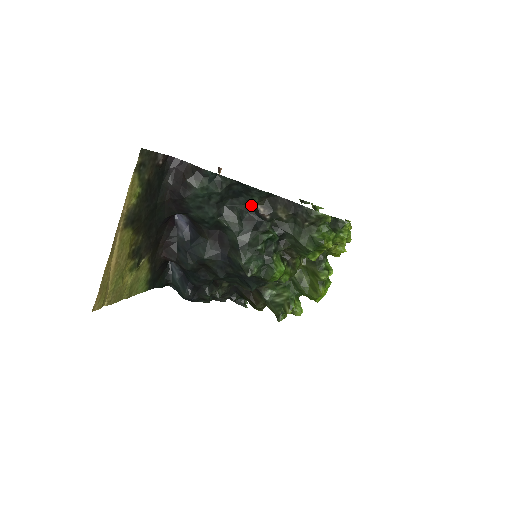
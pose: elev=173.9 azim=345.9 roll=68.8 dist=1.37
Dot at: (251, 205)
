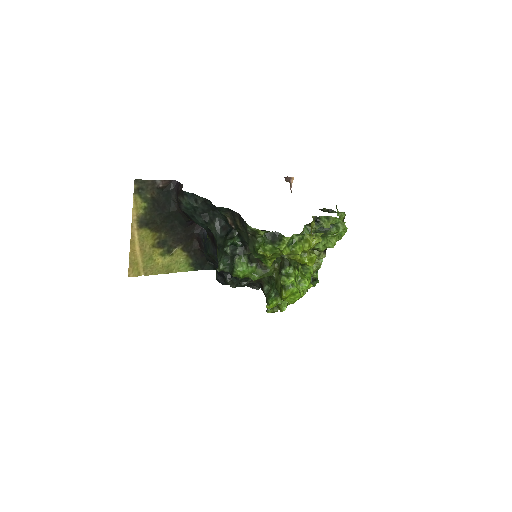
Dot at: (225, 216)
